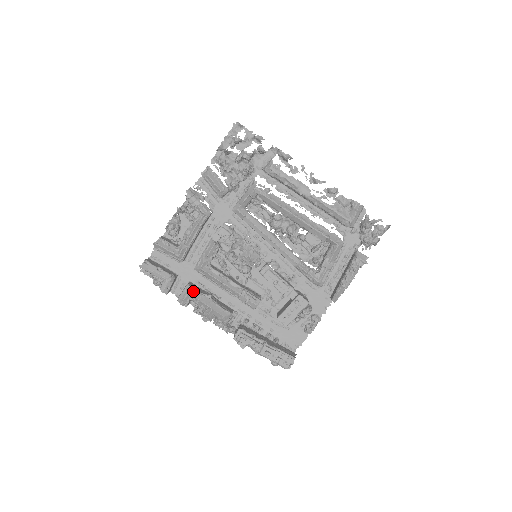
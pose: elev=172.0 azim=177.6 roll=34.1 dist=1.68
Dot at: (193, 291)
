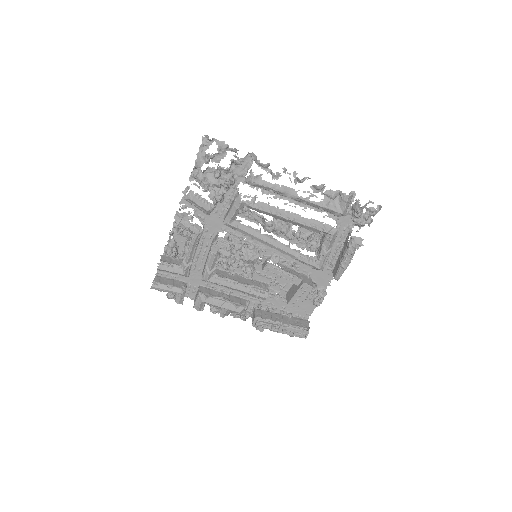
Dot at: (206, 298)
